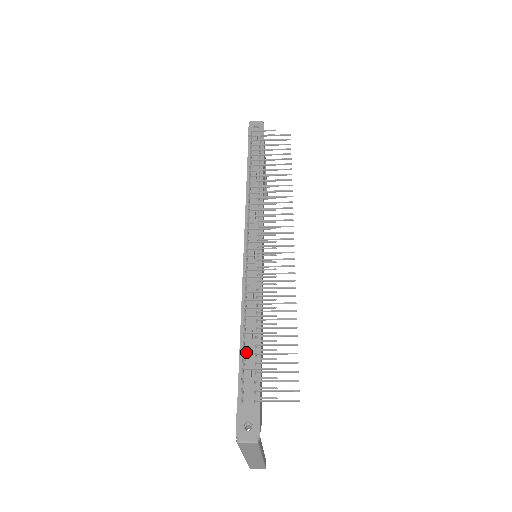
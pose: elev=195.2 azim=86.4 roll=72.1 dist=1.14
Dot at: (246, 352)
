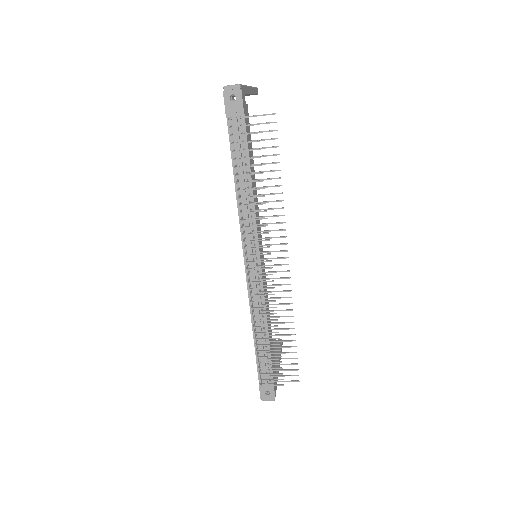
Dot at: (259, 349)
